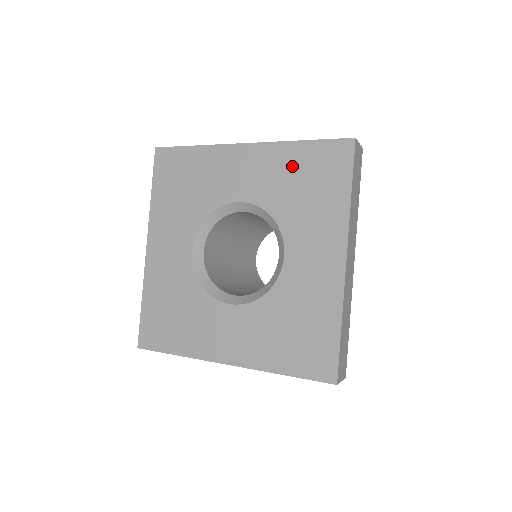
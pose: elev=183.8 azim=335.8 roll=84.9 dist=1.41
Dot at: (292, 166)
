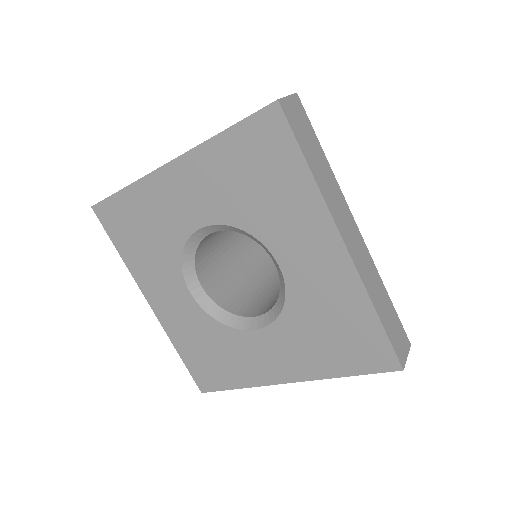
Dot at: (344, 312)
